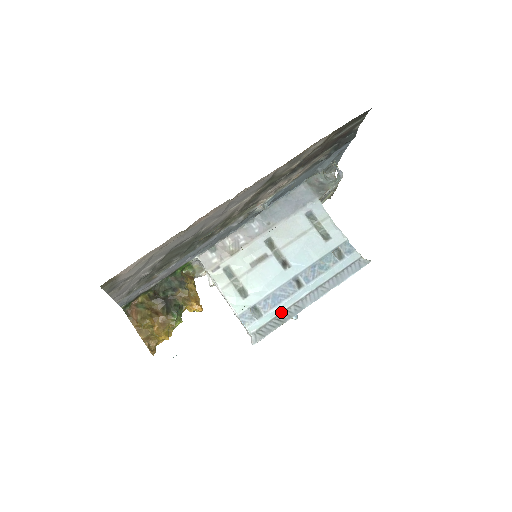
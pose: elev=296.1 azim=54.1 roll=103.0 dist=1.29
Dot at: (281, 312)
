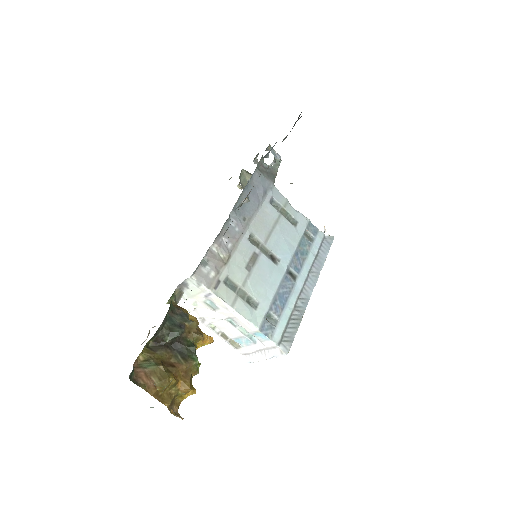
Dot at: (292, 310)
